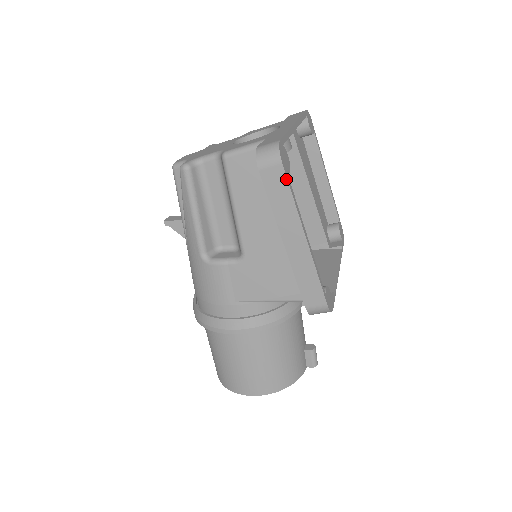
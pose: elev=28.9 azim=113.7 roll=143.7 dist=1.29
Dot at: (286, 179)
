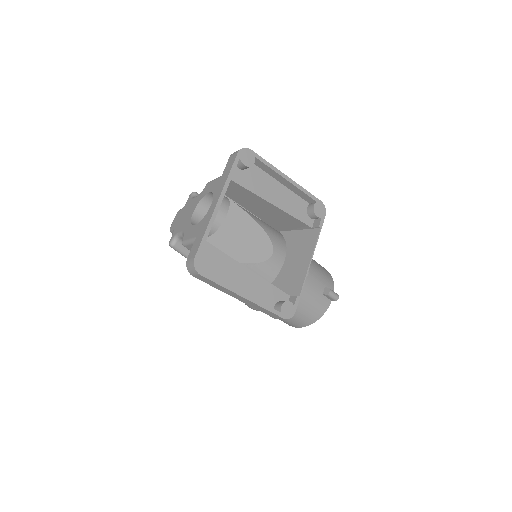
Dot at: (209, 280)
